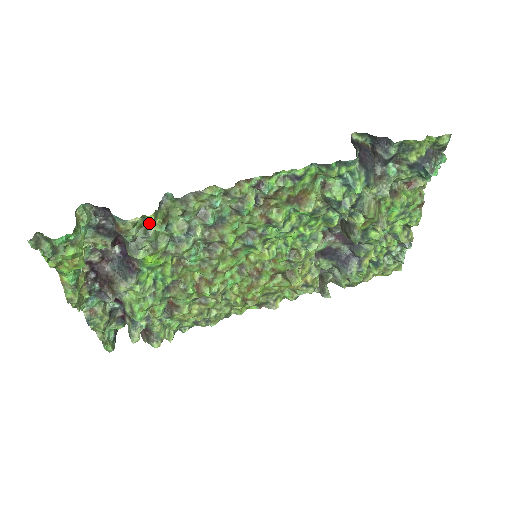
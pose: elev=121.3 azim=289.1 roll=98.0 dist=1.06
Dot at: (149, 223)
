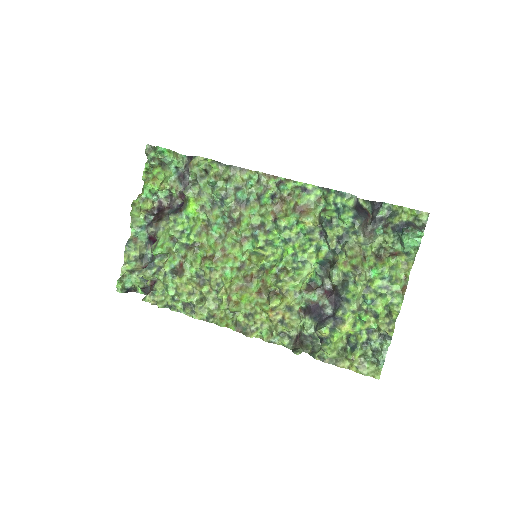
Dot at: (207, 175)
